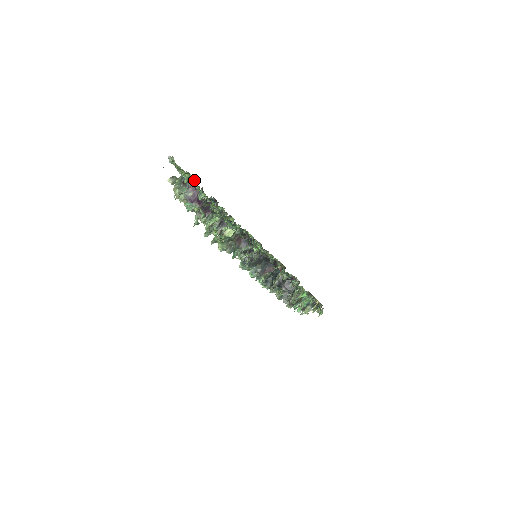
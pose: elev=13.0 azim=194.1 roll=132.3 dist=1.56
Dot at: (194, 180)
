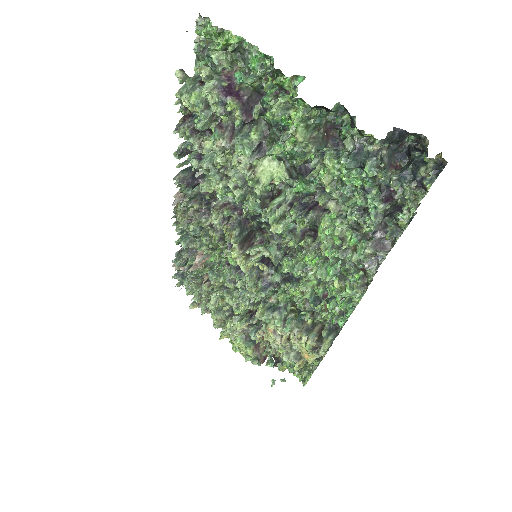
Dot at: (232, 64)
